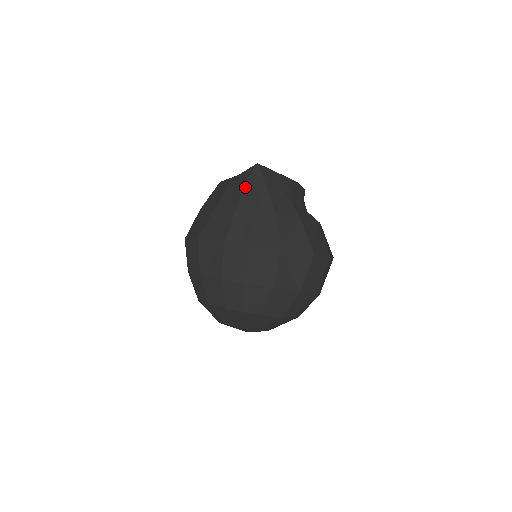
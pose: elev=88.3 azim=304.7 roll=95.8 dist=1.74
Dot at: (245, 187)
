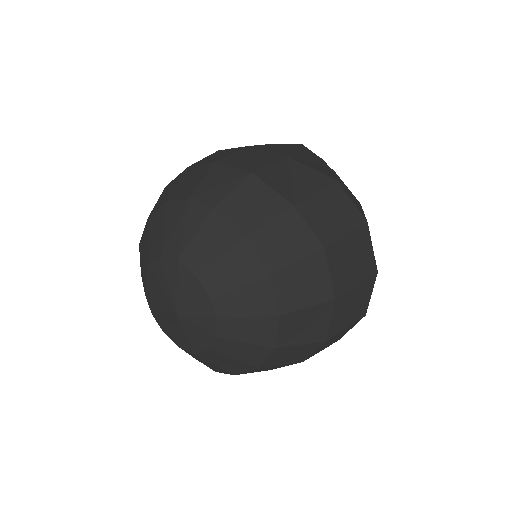
Dot at: occluded
